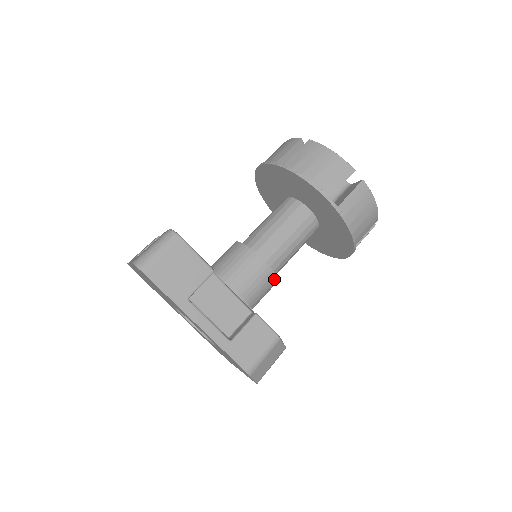
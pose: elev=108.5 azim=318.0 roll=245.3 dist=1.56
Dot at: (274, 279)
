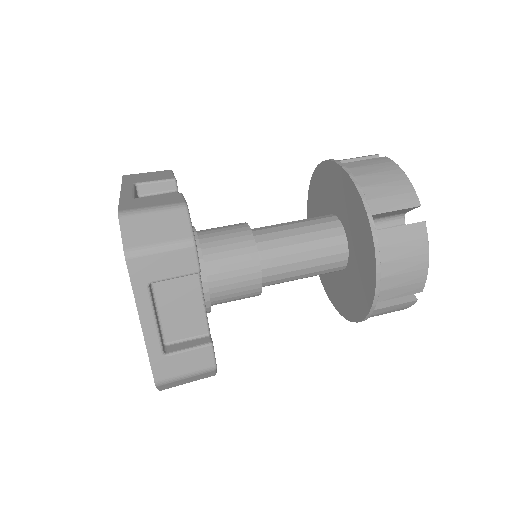
Dot at: (251, 243)
